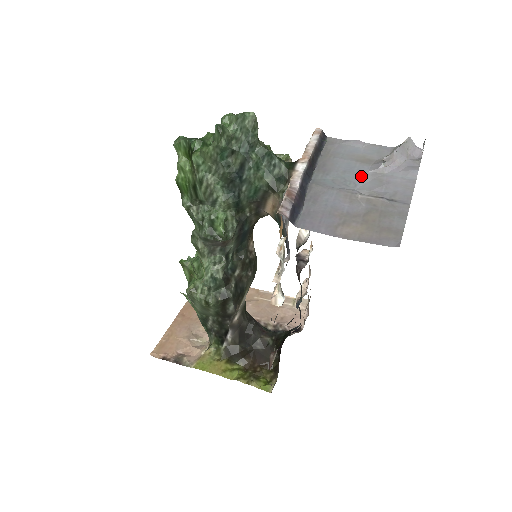
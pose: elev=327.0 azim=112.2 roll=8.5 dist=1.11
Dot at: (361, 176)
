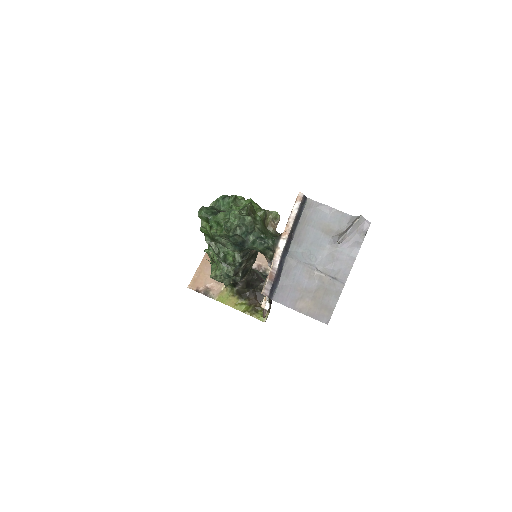
Dot at: (321, 250)
